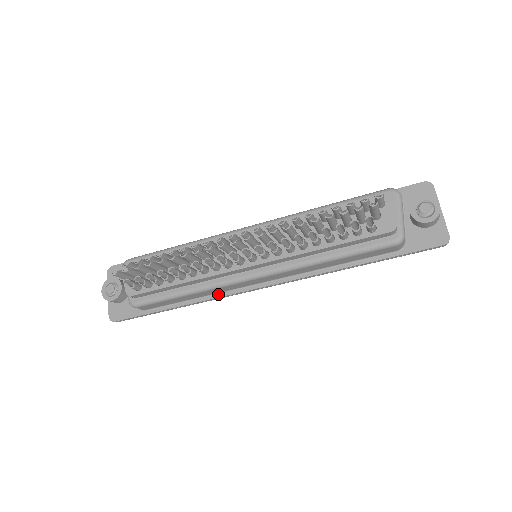
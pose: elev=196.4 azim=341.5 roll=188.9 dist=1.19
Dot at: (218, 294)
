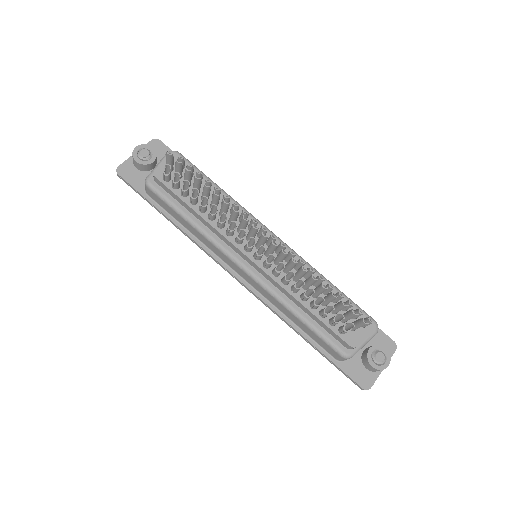
Dot at: (205, 246)
